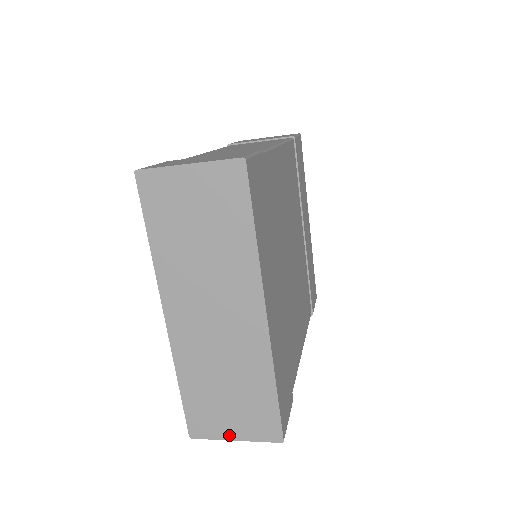
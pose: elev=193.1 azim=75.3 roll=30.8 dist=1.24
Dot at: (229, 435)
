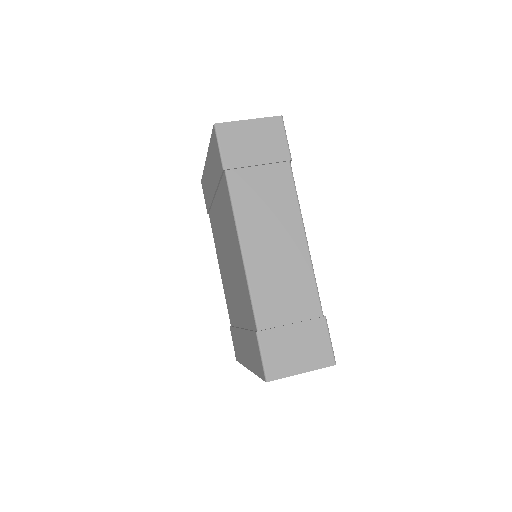
Dot at: occluded
